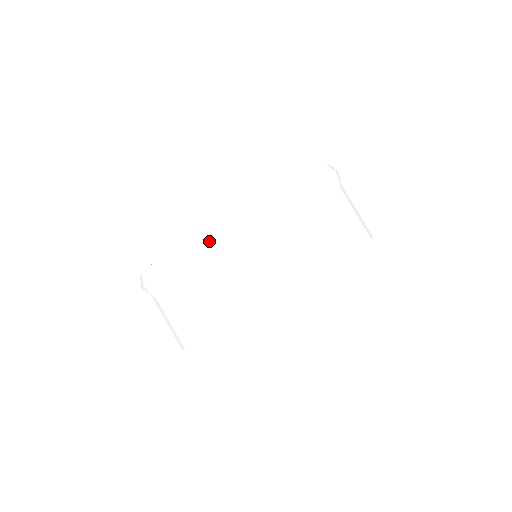
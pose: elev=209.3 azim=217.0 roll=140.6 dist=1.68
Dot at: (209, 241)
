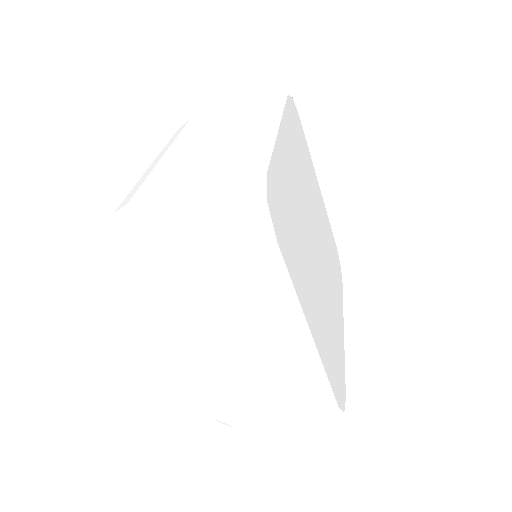
Dot at: (155, 290)
